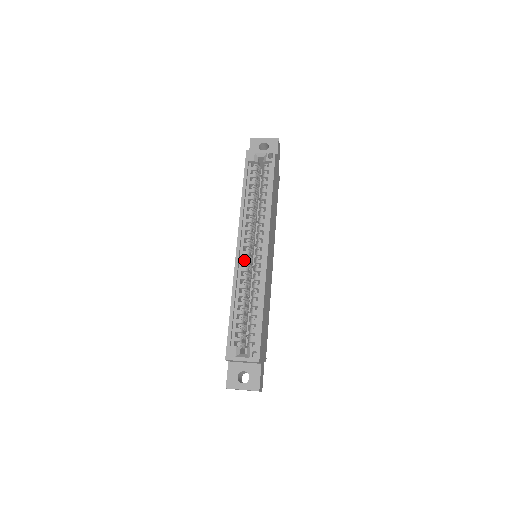
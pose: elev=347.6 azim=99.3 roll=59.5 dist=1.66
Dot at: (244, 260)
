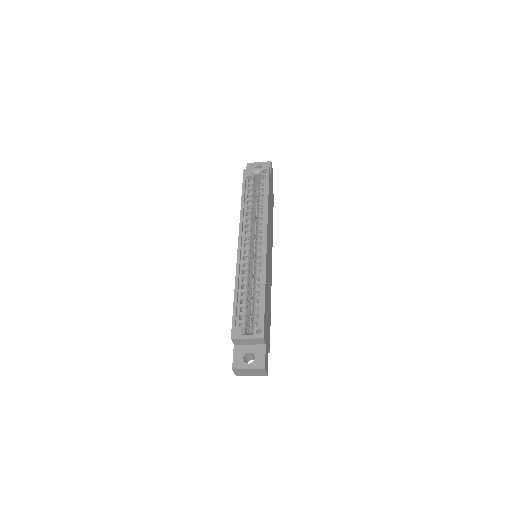
Dot at: (245, 254)
